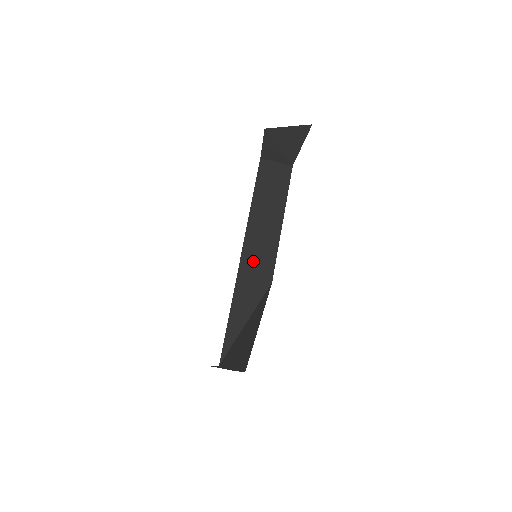
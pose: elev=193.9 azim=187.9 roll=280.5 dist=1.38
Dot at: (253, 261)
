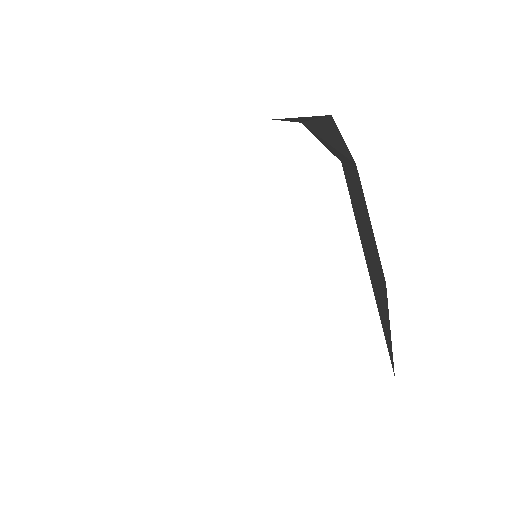
Dot at: (373, 269)
